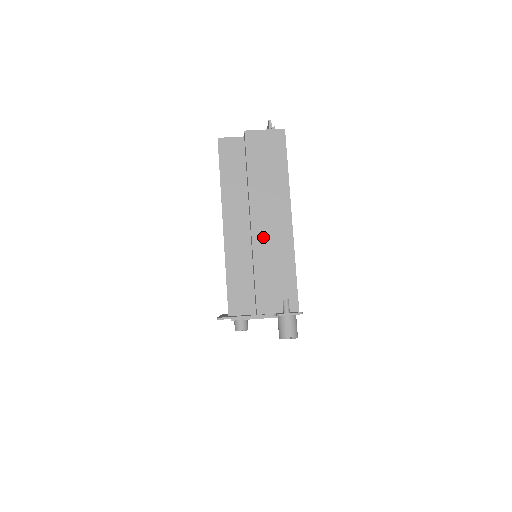
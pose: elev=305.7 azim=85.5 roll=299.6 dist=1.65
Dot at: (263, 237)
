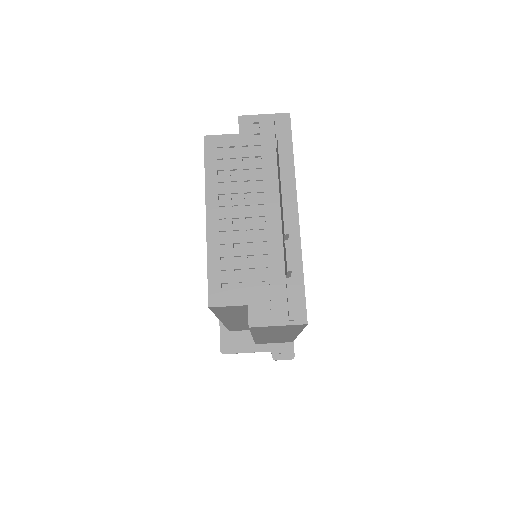
Dot at: occluded
